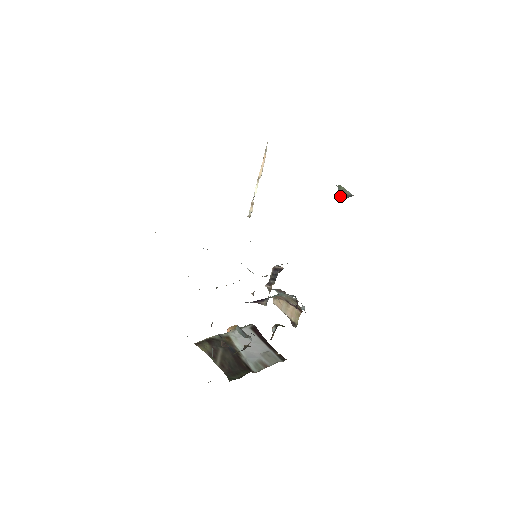
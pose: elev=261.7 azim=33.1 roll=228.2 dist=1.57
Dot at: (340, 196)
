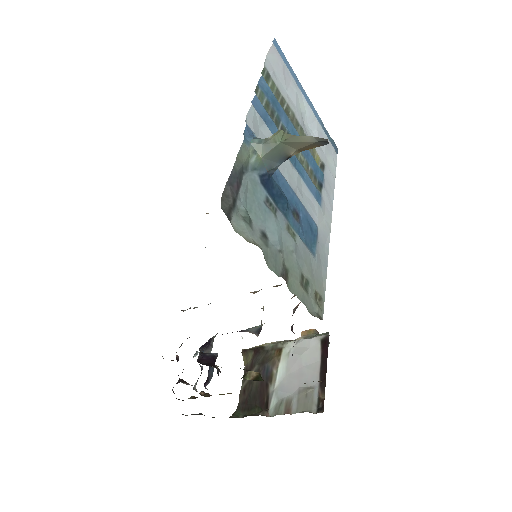
Dot at: (302, 148)
